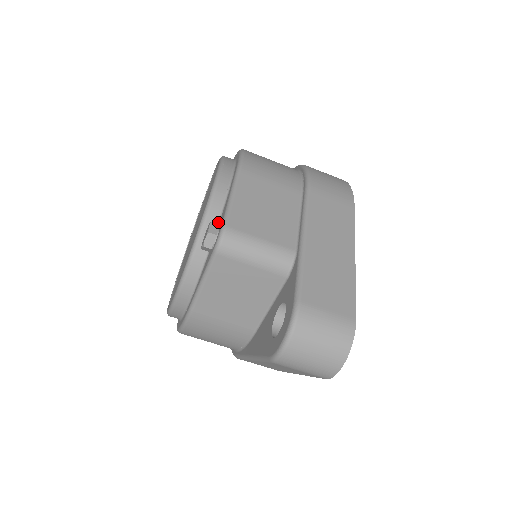
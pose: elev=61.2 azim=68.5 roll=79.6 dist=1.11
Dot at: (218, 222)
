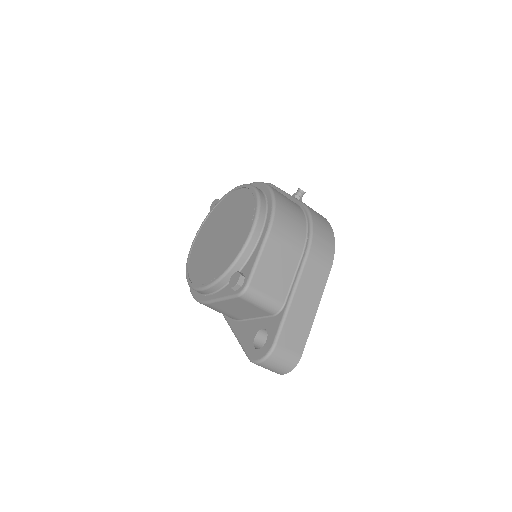
Dot at: (243, 266)
